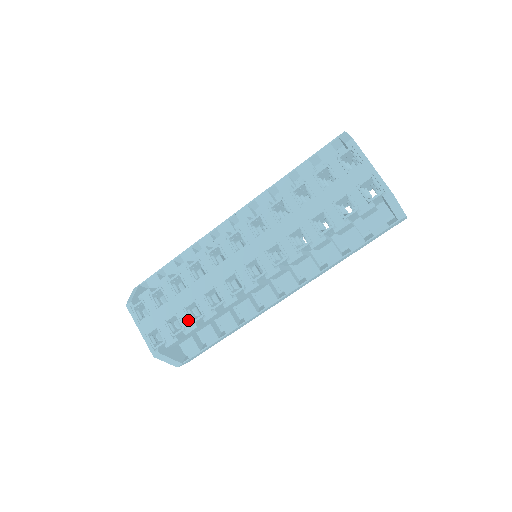
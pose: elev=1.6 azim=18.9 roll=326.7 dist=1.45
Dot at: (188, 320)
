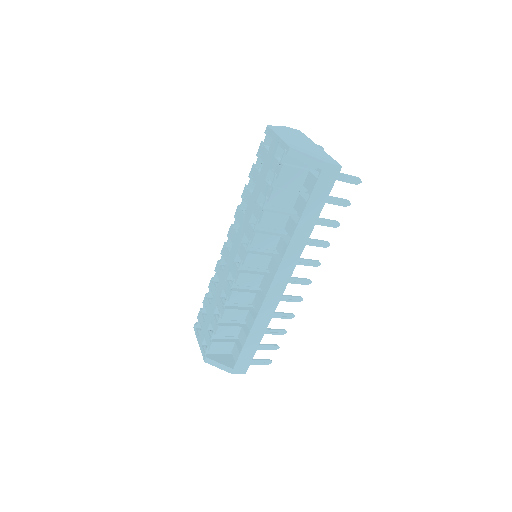
Dot at: (215, 322)
